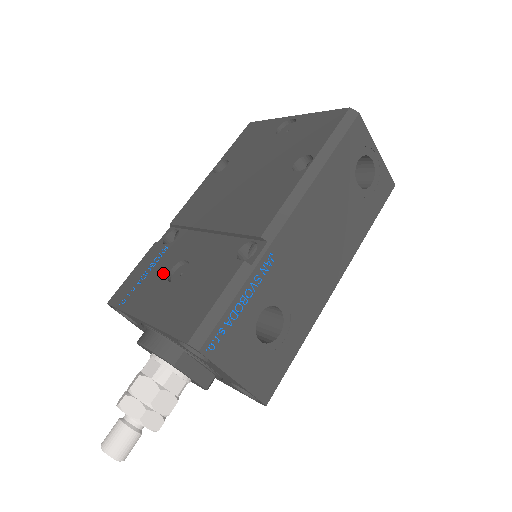
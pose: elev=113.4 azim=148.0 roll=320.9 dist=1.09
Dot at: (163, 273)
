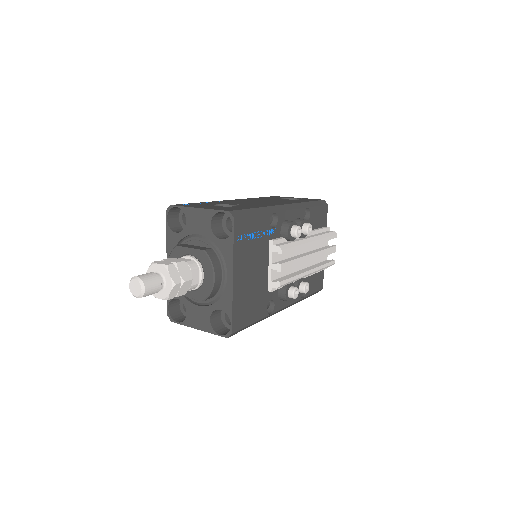
Dot at: occluded
